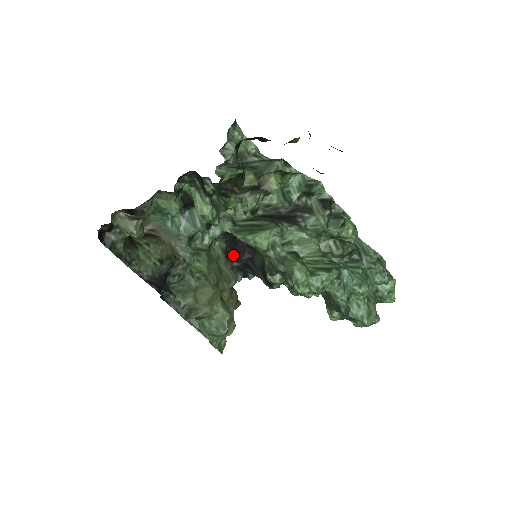
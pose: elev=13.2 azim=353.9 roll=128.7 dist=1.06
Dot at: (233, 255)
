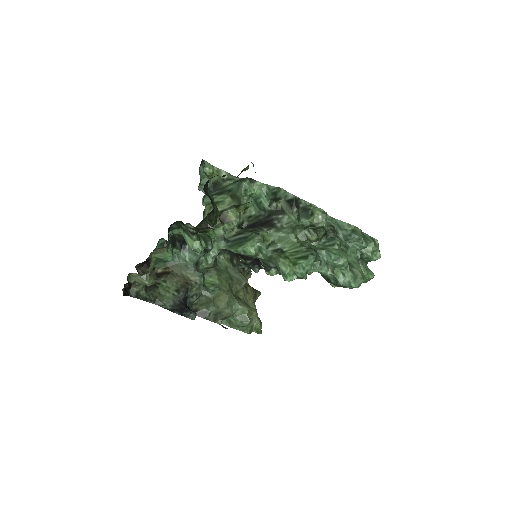
Dot at: (244, 256)
